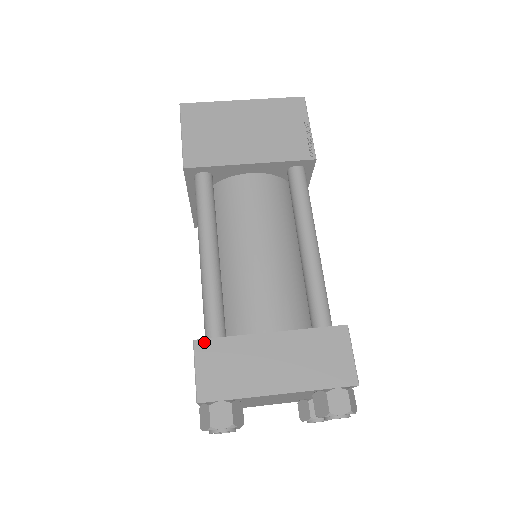
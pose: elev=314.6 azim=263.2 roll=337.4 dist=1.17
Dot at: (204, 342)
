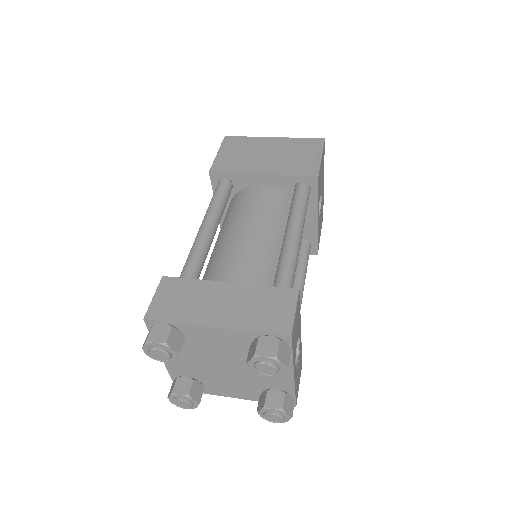
Dot at: (170, 279)
